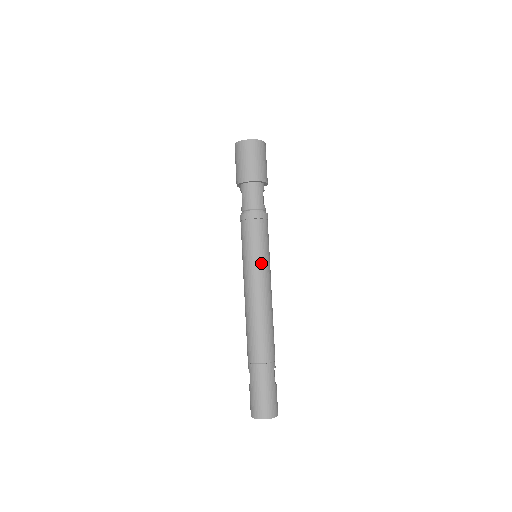
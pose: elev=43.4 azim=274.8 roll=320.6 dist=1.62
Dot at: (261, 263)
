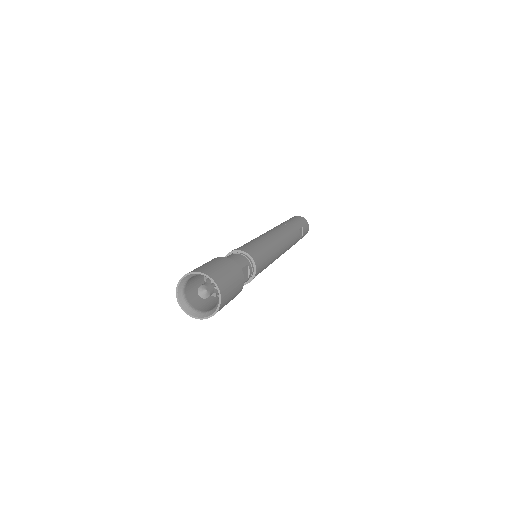
Dot at: occluded
